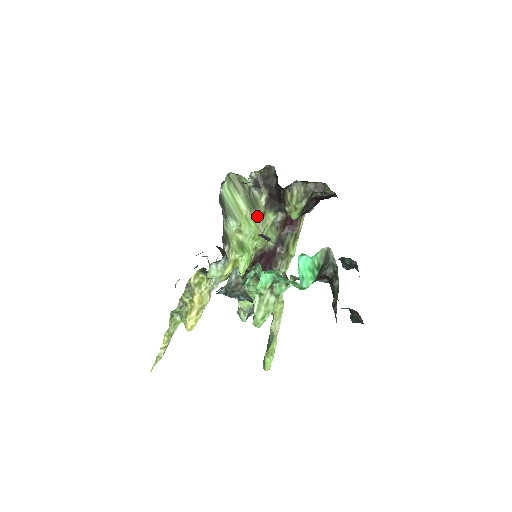
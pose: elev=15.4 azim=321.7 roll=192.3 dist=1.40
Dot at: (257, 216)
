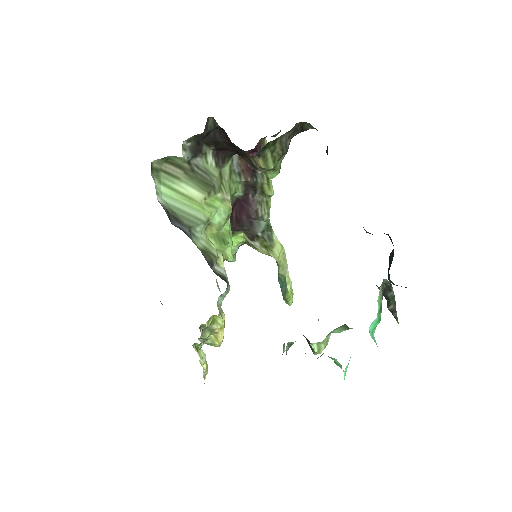
Dot at: (217, 190)
